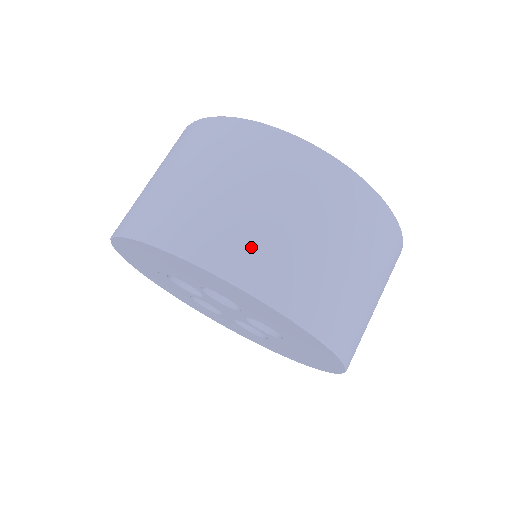
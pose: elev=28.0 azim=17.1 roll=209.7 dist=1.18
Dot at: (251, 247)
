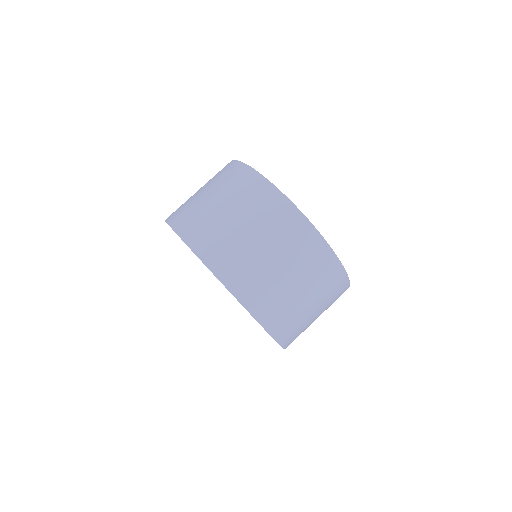
Dot at: (202, 226)
